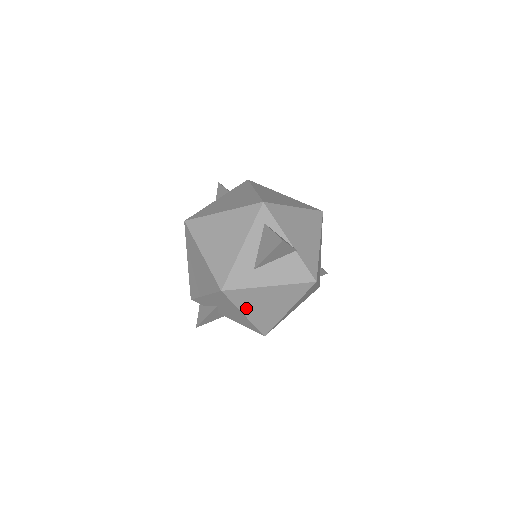
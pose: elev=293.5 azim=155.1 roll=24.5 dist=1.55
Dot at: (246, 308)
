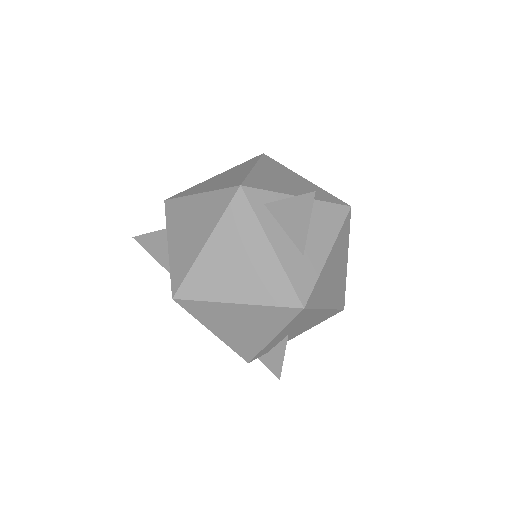
Dot at: (324, 300)
